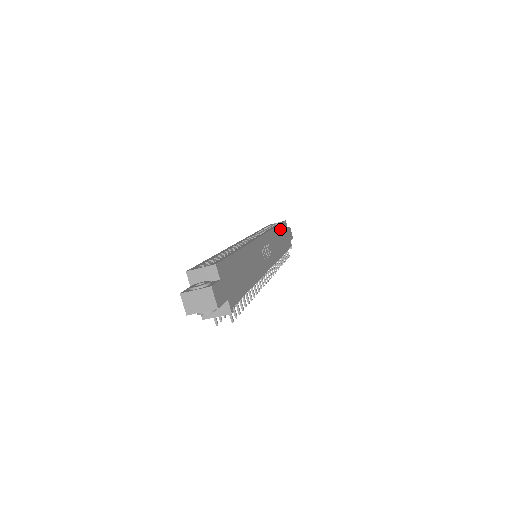
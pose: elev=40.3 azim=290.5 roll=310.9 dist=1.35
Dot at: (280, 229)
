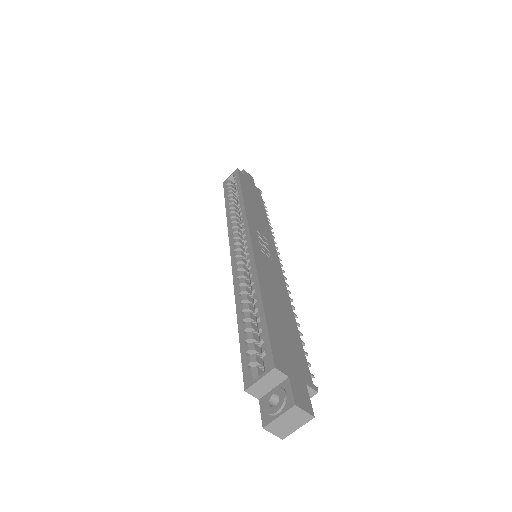
Dot at: (244, 190)
